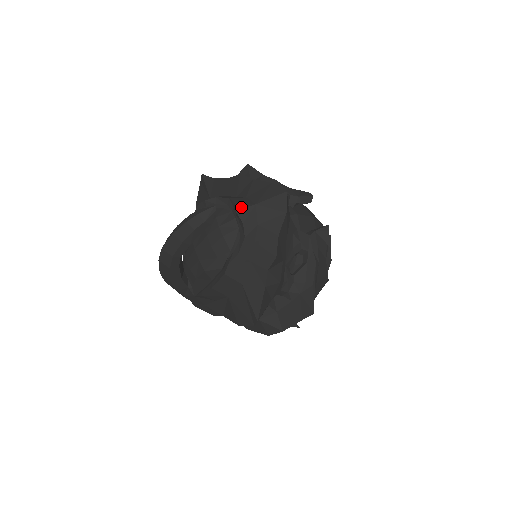
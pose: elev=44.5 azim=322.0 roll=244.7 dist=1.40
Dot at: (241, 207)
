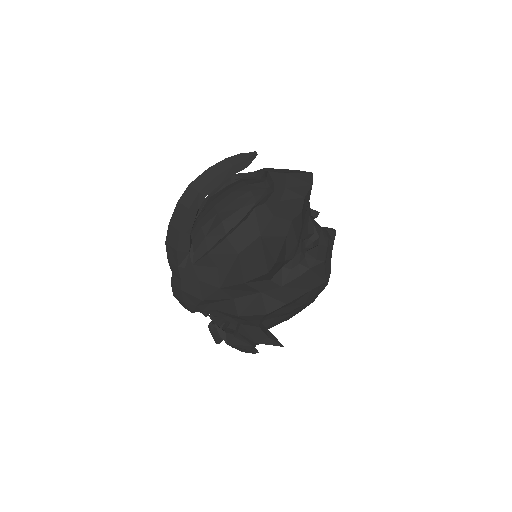
Dot at: occluded
